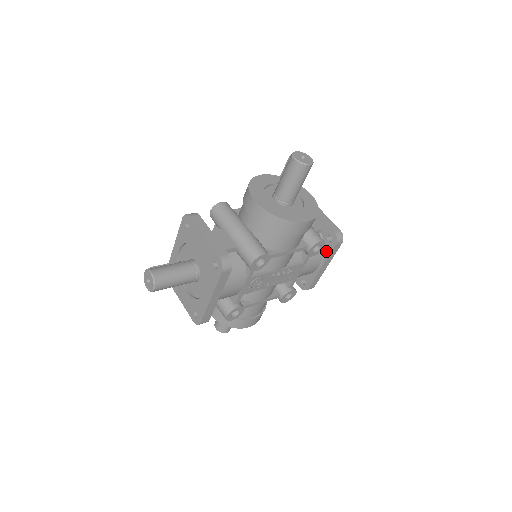
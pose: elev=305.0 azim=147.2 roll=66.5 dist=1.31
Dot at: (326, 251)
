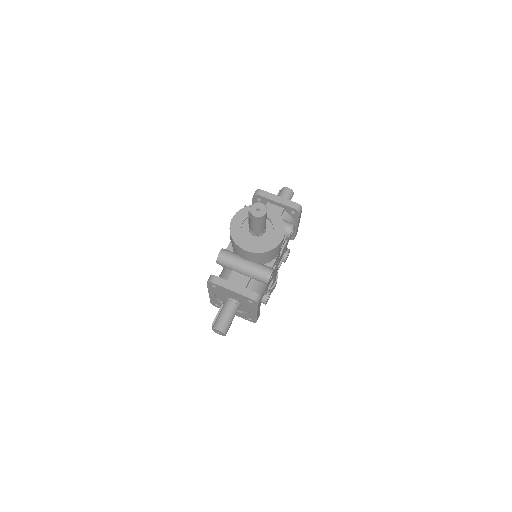
Dot at: (295, 219)
